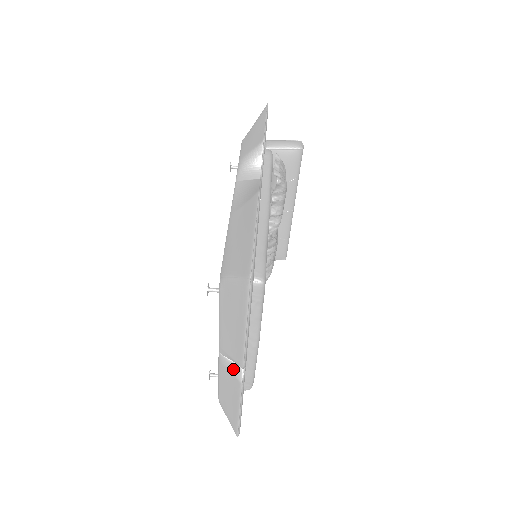
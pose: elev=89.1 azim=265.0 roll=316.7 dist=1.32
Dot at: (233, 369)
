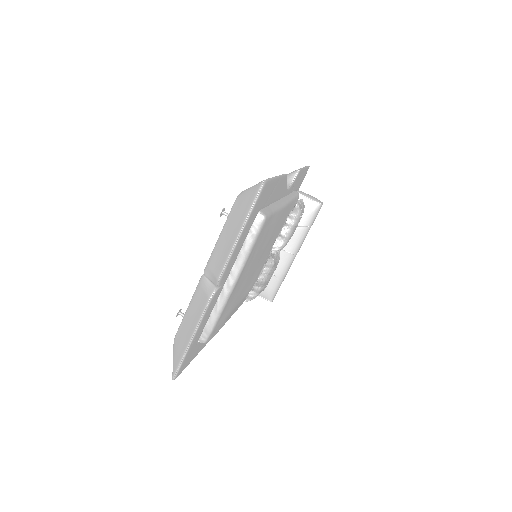
Dot at: (208, 288)
